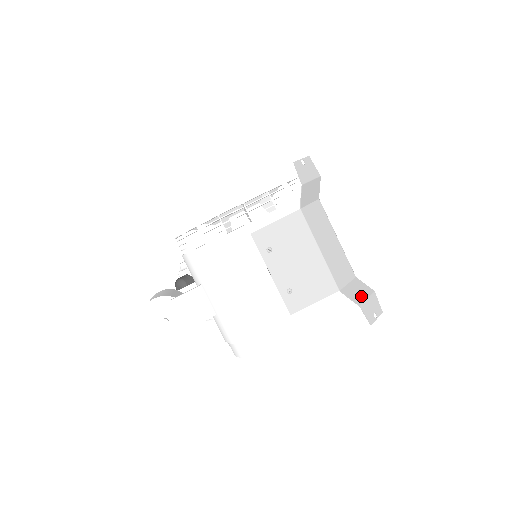
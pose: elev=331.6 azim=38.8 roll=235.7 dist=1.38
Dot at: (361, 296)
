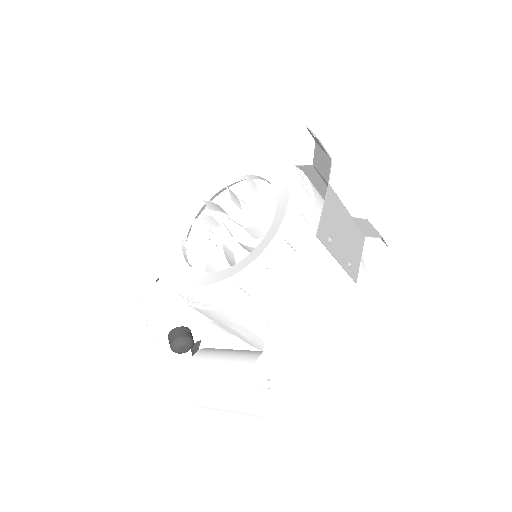
Dot at: (372, 230)
